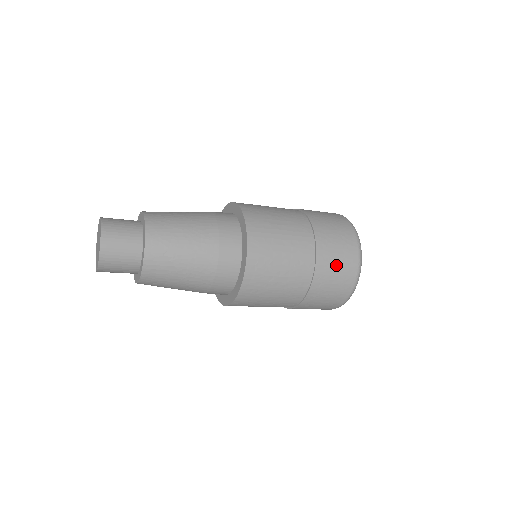
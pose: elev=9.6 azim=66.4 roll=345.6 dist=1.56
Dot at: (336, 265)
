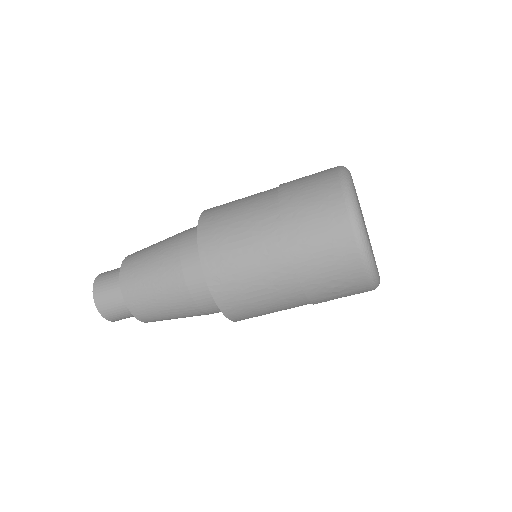
Dot at: occluded
